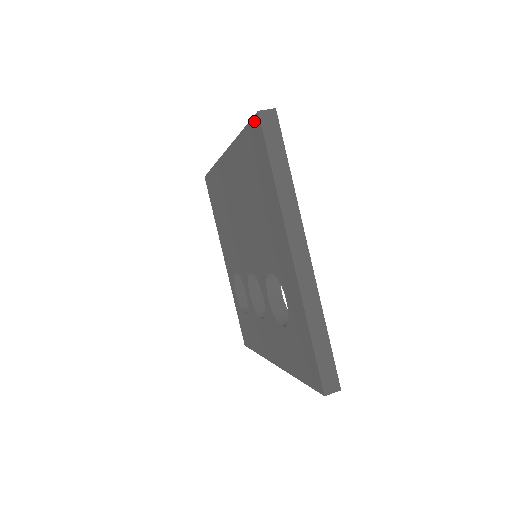
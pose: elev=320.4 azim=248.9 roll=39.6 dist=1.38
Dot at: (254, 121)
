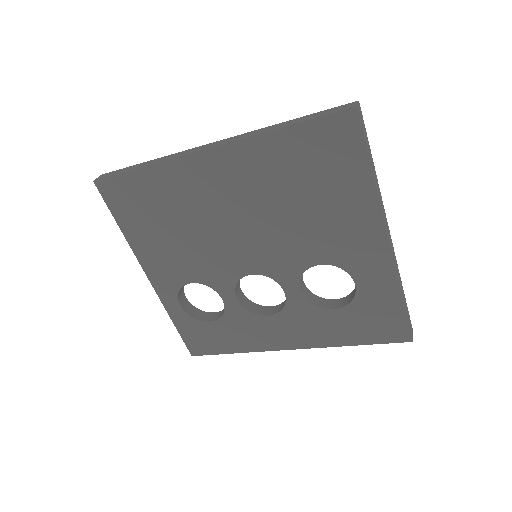
Dot at: (340, 116)
